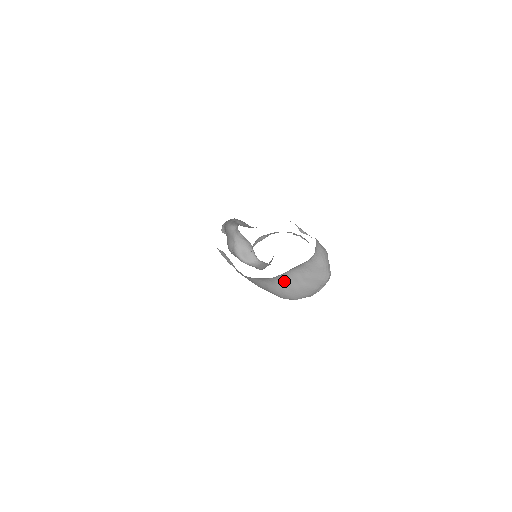
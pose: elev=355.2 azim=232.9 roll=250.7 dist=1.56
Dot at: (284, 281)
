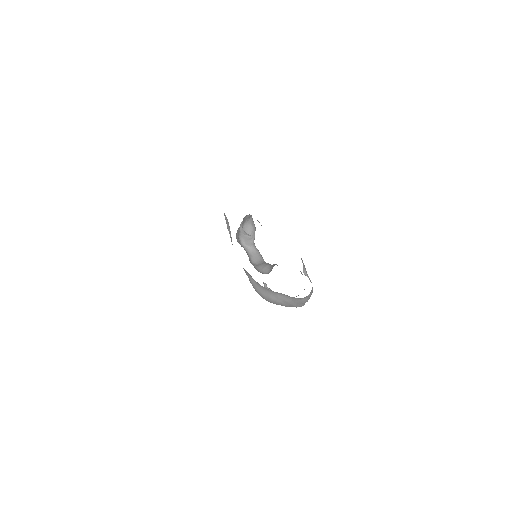
Dot at: (267, 291)
